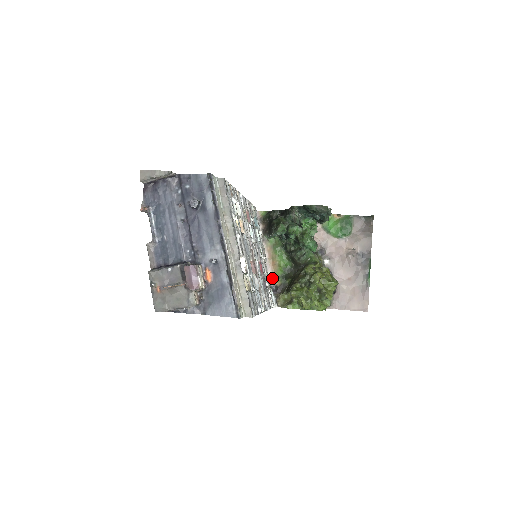
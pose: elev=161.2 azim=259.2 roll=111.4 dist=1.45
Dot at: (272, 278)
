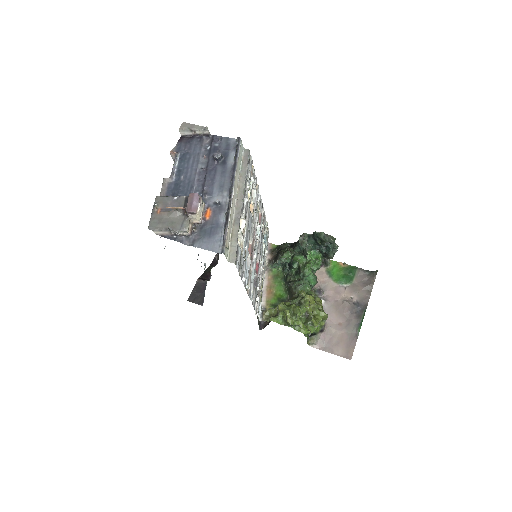
Dot at: (264, 305)
